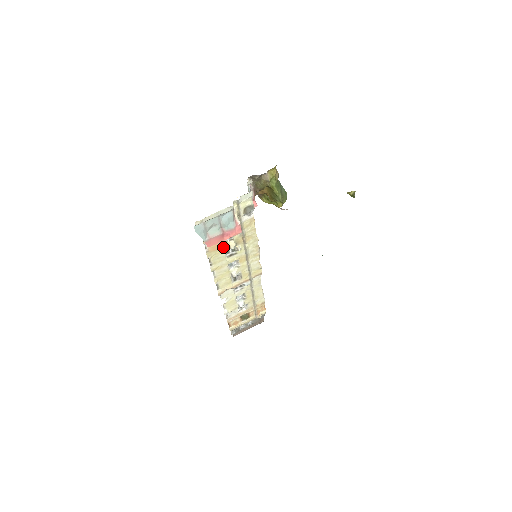
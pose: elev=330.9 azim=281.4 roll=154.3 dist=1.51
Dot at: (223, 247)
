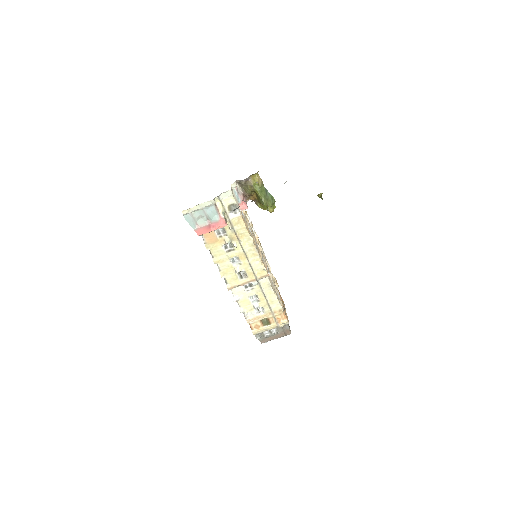
Dot at: (219, 241)
